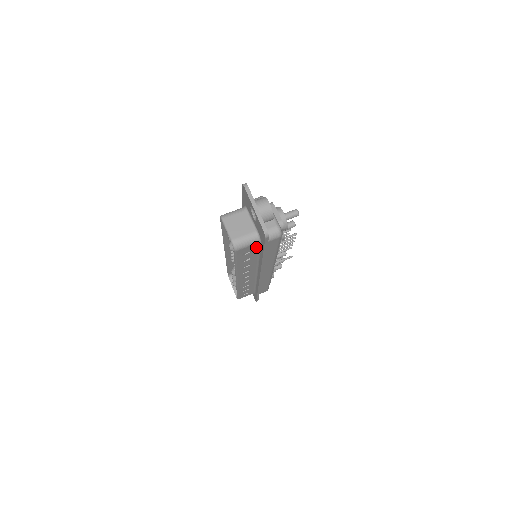
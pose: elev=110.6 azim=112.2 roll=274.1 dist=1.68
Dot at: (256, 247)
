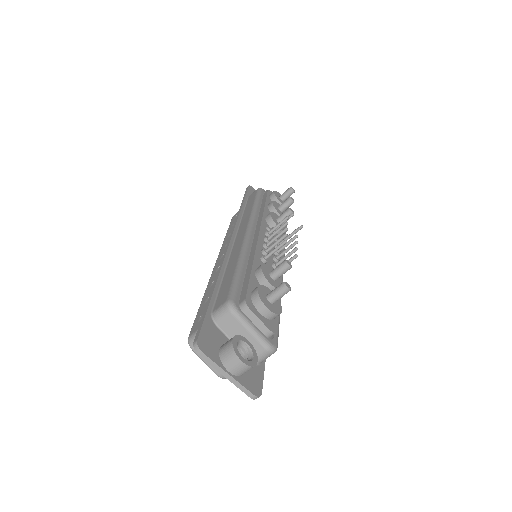
Dot at: occluded
